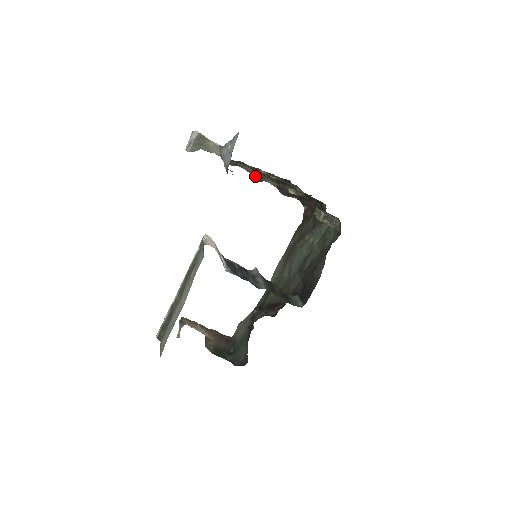
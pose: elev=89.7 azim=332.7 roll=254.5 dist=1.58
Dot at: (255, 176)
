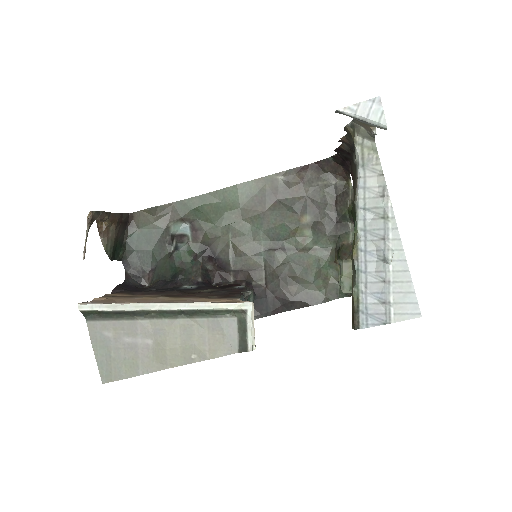
Dot at: (344, 140)
